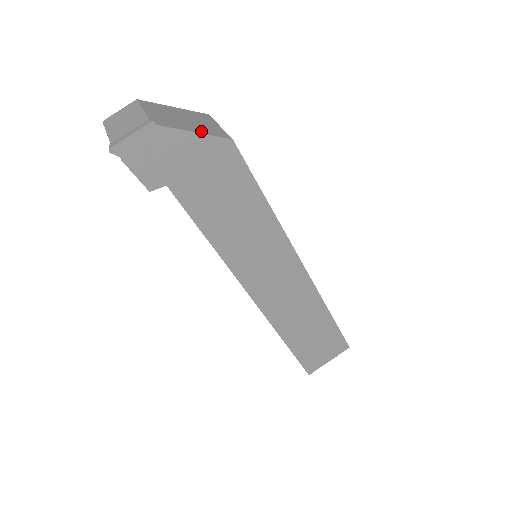
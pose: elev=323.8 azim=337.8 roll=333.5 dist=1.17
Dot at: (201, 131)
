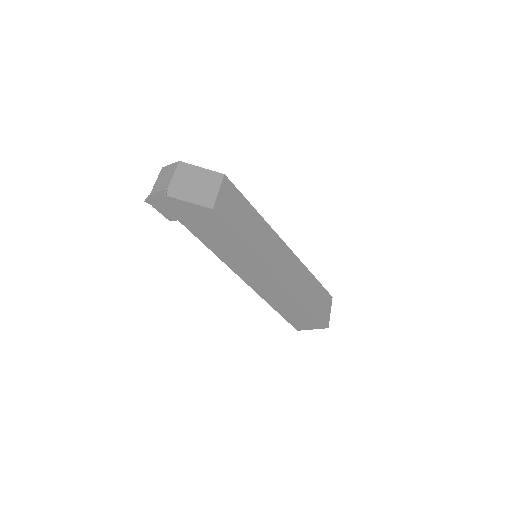
Dot at: (195, 201)
